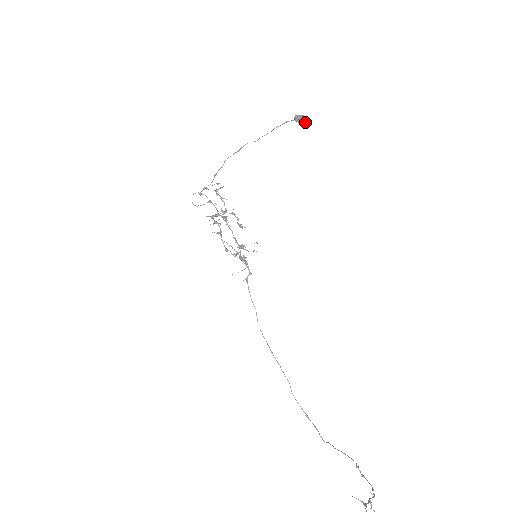
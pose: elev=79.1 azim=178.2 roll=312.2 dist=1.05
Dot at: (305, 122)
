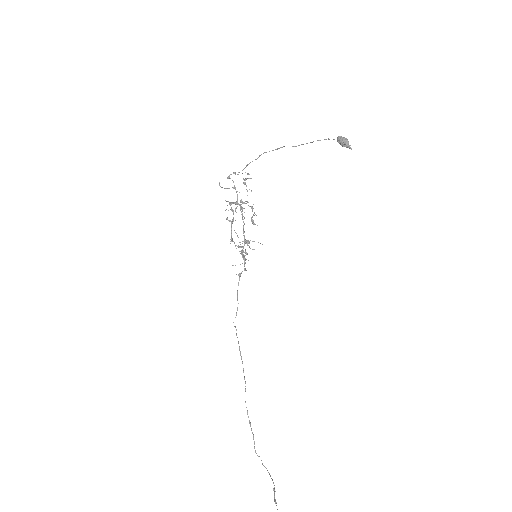
Dot at: (346, 146)
